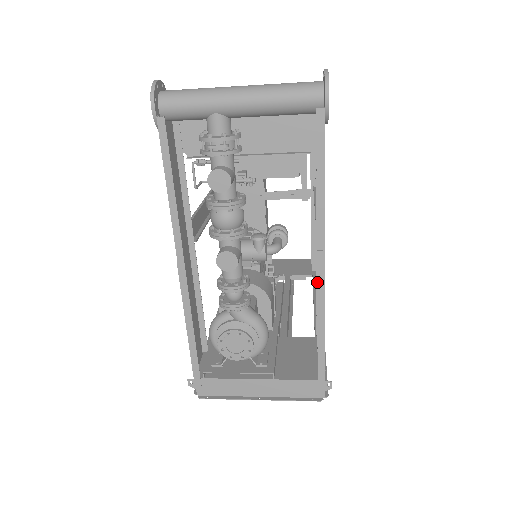
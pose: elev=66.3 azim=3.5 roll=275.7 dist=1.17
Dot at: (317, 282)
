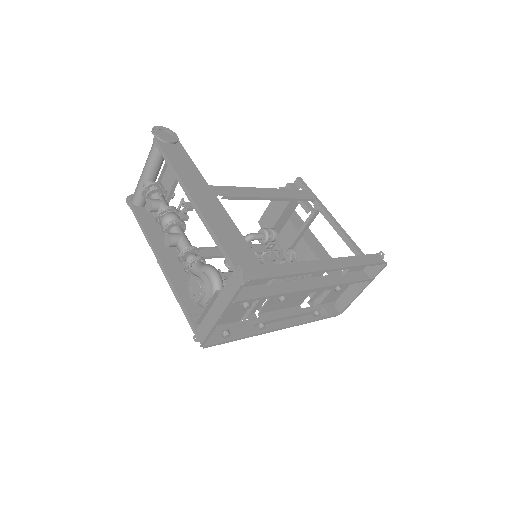
Dot at: occluded
